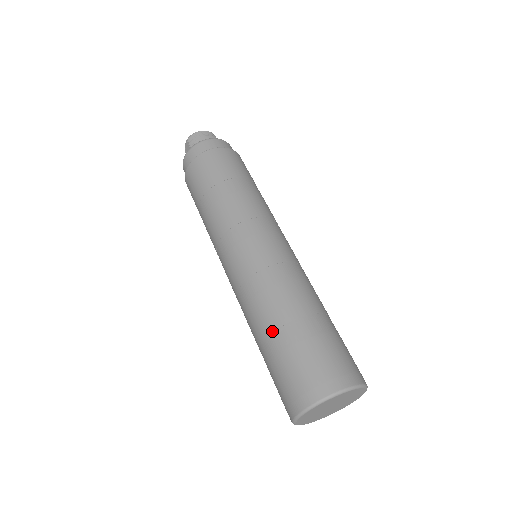
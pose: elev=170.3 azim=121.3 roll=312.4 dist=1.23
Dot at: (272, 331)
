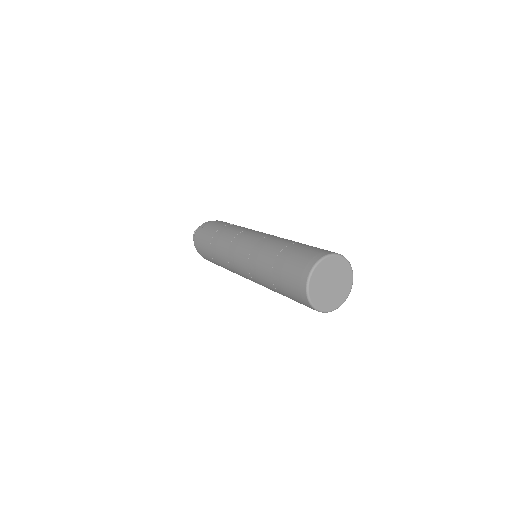
Dot at: (275, 258)
